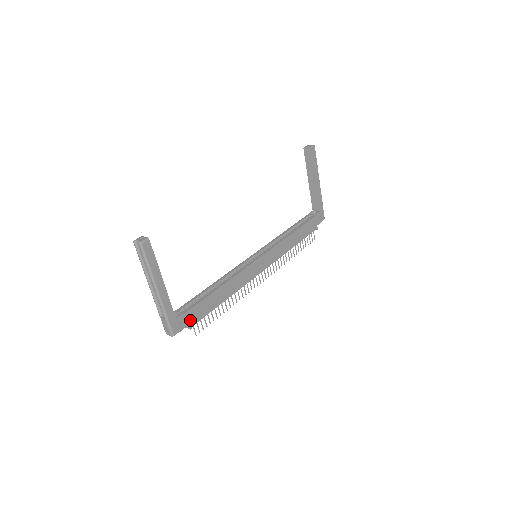
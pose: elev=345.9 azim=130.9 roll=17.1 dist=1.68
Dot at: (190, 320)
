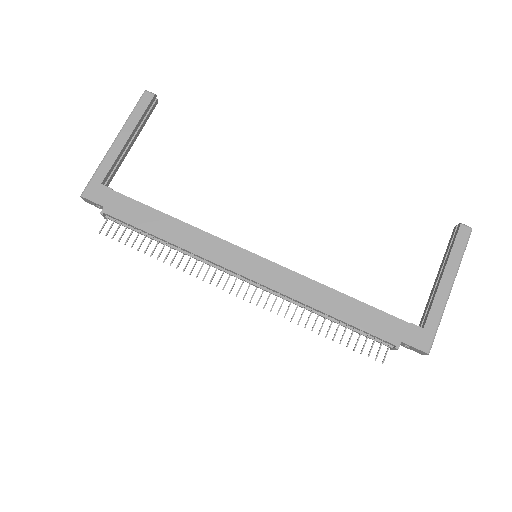
Dot at: (110, 204)
